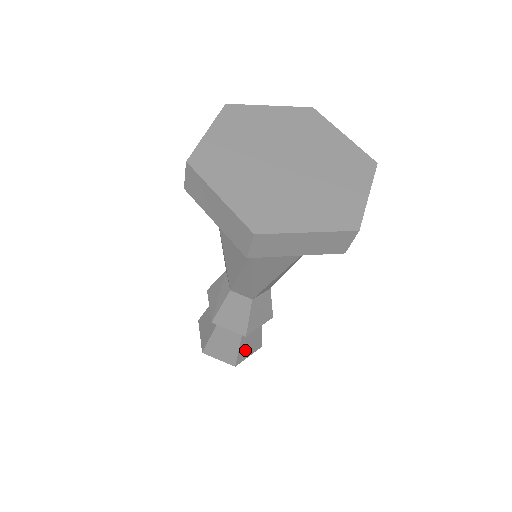
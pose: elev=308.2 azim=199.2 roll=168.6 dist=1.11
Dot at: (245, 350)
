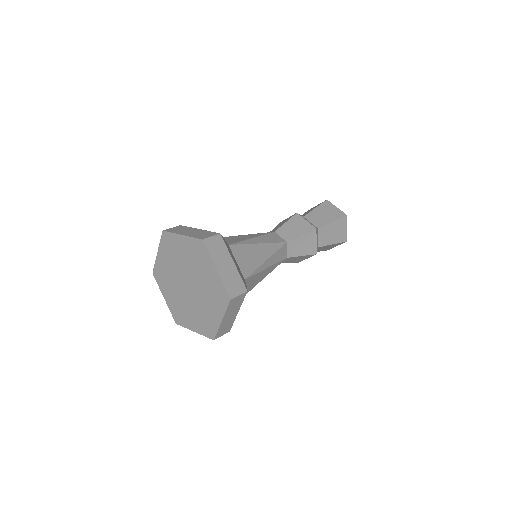
Dot at: (337, 236)
